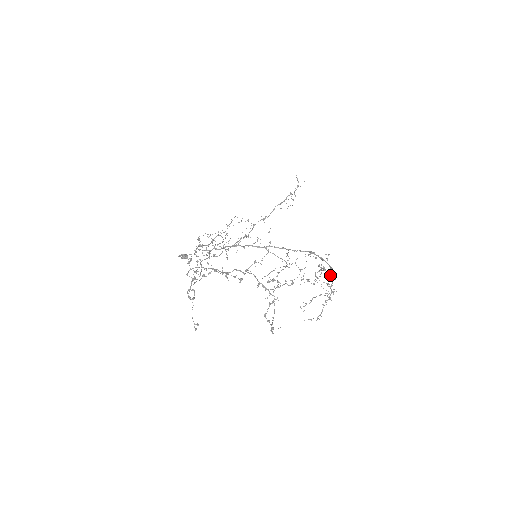
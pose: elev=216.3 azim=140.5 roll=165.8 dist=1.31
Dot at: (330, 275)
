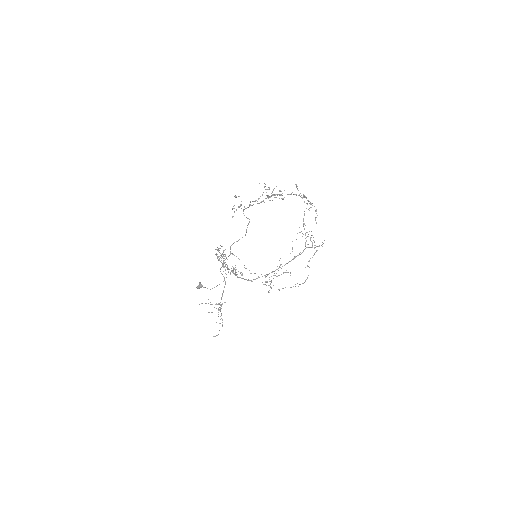
Dot at: occluded
